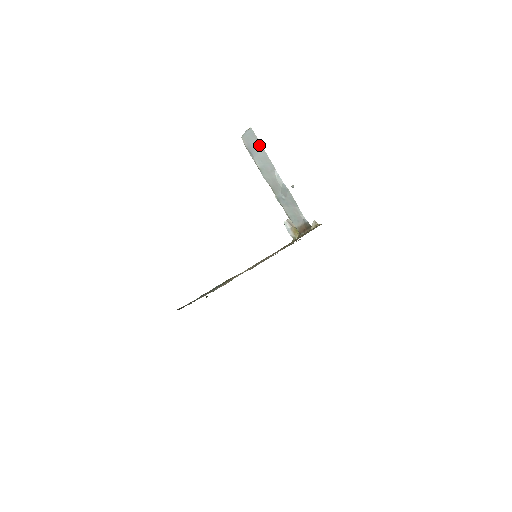
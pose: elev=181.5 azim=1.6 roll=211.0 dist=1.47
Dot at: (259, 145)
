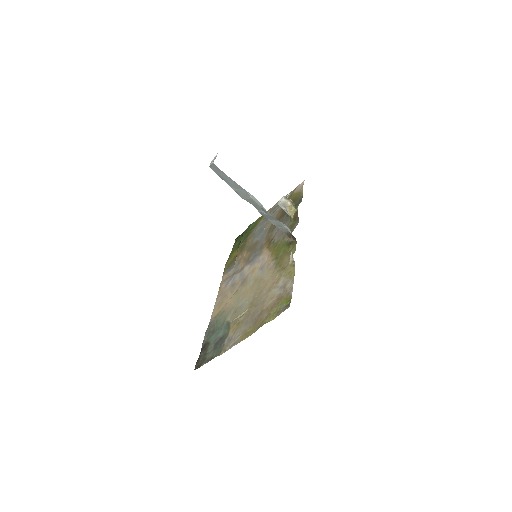
Dot at: (227, 177)
